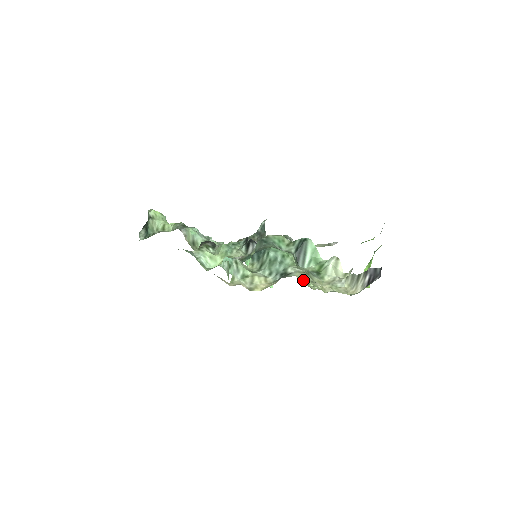
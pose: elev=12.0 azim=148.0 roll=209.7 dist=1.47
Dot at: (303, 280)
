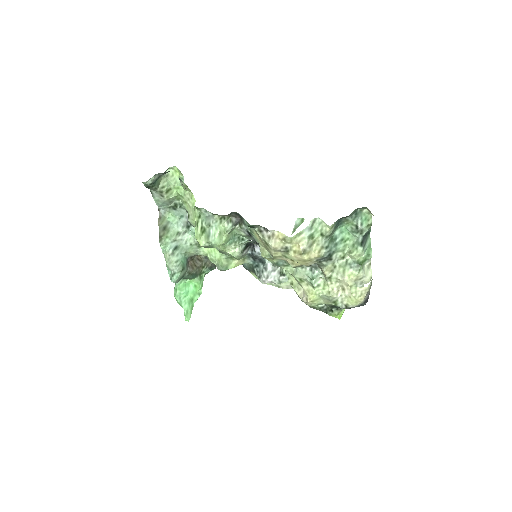
Dot at: (317, 279)
